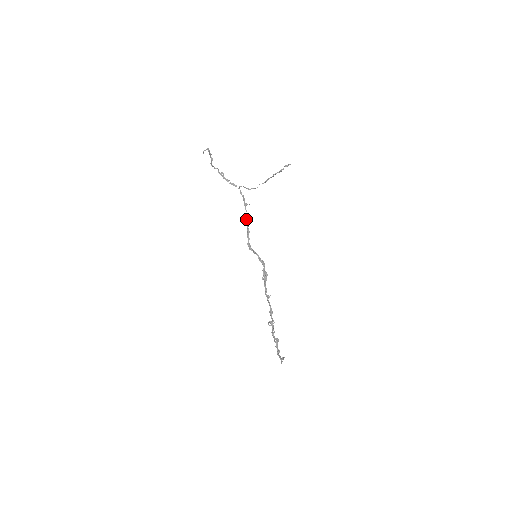
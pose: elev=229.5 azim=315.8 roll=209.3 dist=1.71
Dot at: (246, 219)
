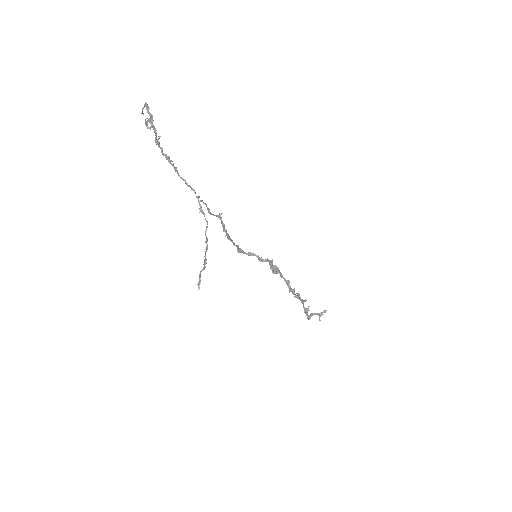
Dot at: (223, 231)
